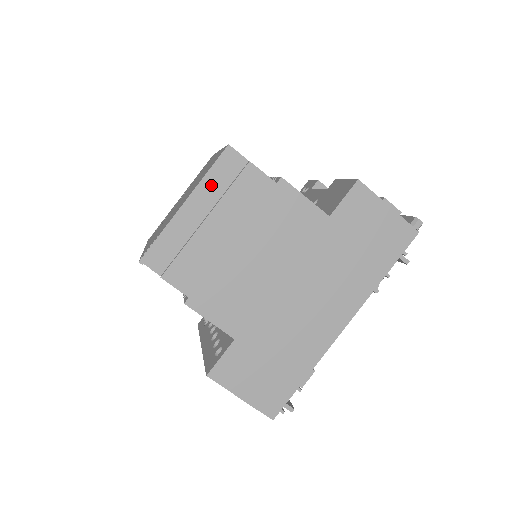
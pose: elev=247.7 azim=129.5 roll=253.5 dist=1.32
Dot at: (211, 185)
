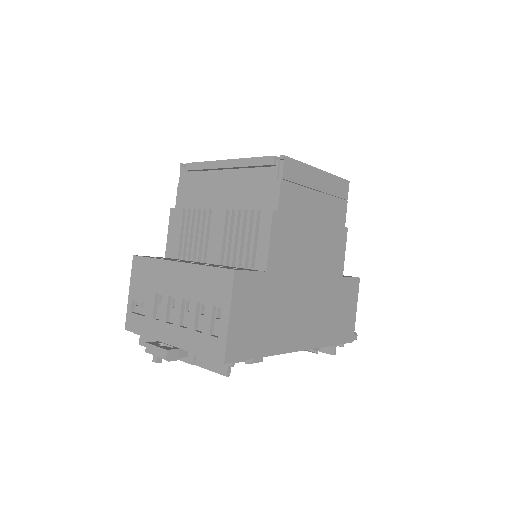
Dot at: (332, 183)
